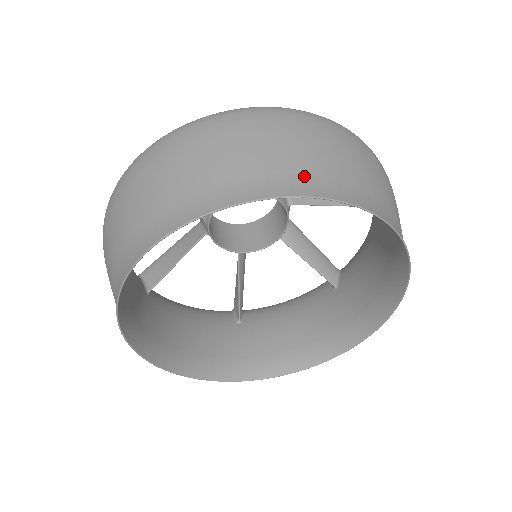
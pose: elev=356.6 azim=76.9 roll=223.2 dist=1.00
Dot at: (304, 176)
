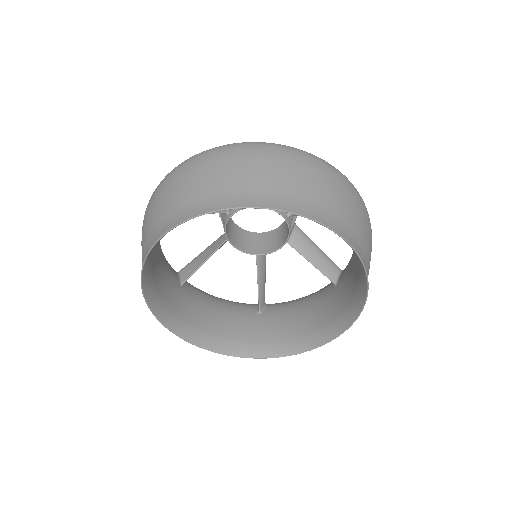
Dot at: (255, 193)
